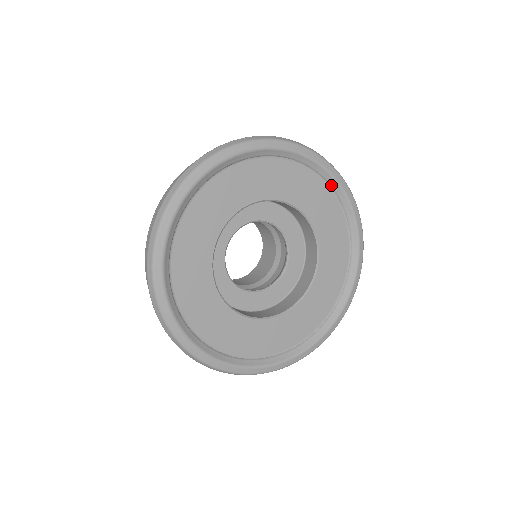
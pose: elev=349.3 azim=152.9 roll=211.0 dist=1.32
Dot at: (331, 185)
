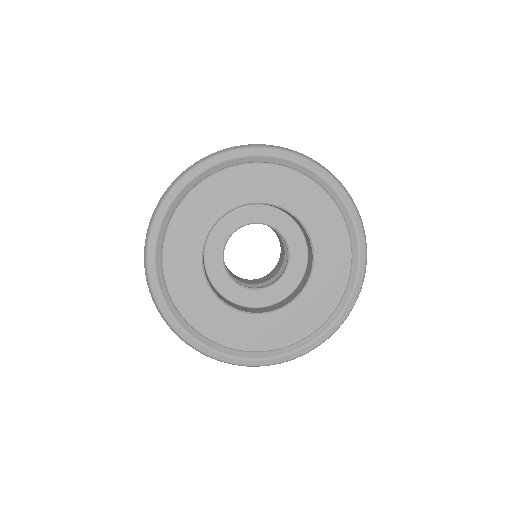
Dot at: (267, 162)
